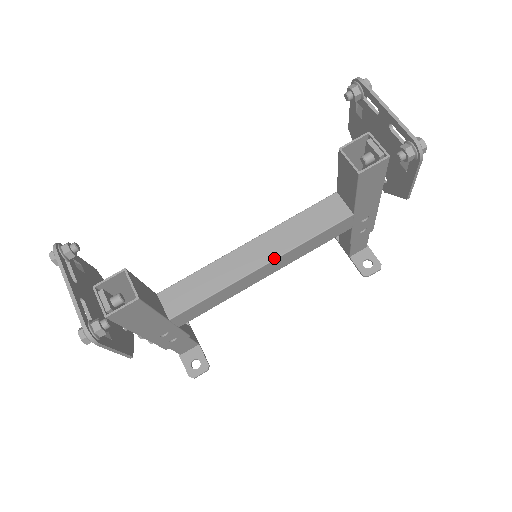
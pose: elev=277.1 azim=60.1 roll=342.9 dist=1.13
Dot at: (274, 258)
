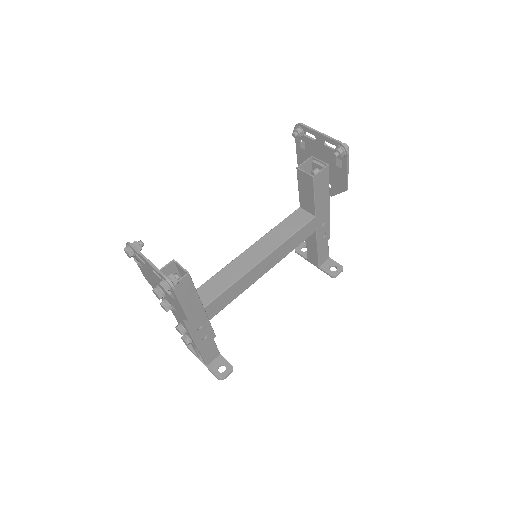
Dot at: (269, 253)
